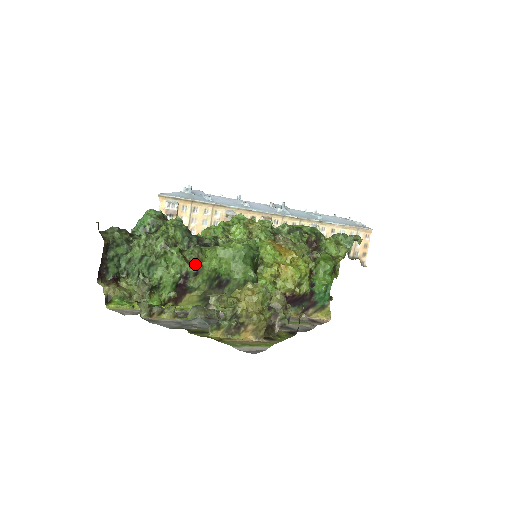
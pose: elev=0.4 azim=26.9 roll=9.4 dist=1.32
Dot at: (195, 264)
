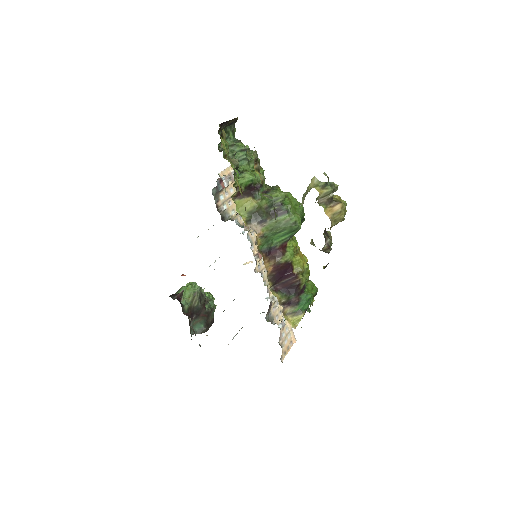
Dot at: occluded
